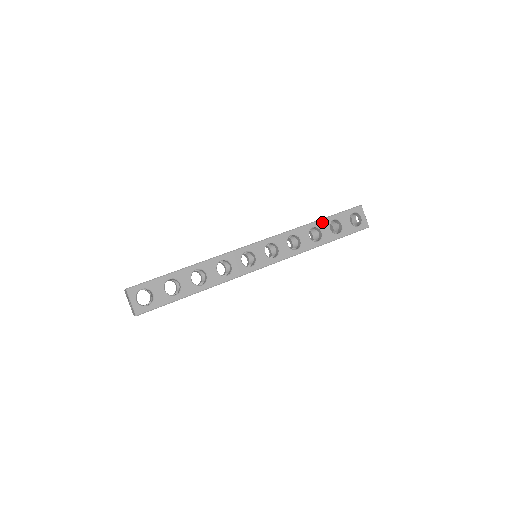
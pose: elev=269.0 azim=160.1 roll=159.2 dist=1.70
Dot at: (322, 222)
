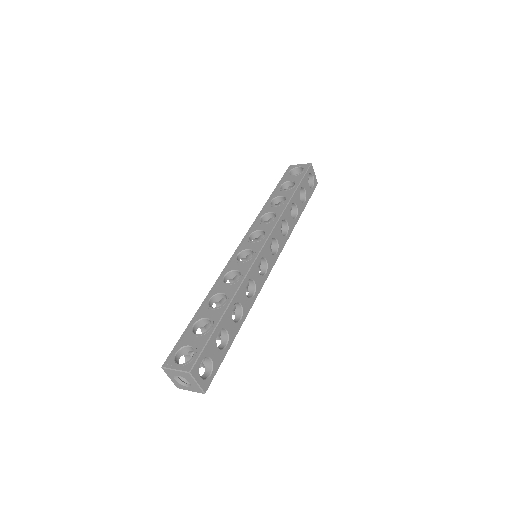
Dot at: (295, 195)
